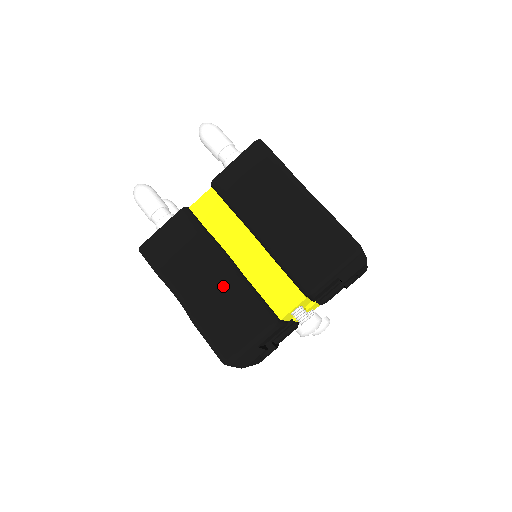
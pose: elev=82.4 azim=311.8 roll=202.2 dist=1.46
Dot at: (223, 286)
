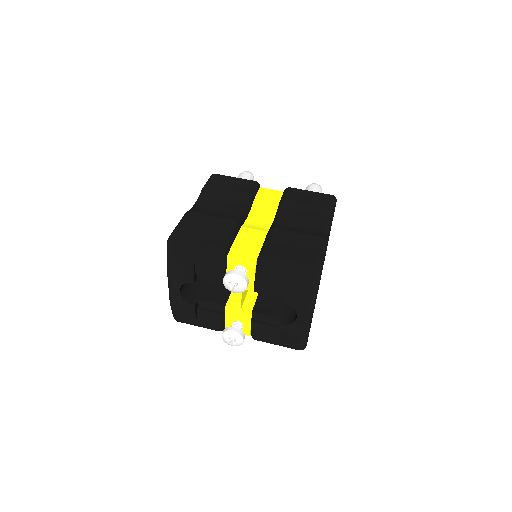
Dot at: (224, 217)
